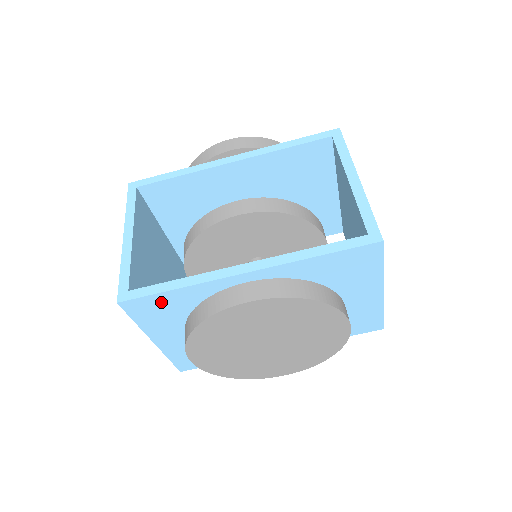
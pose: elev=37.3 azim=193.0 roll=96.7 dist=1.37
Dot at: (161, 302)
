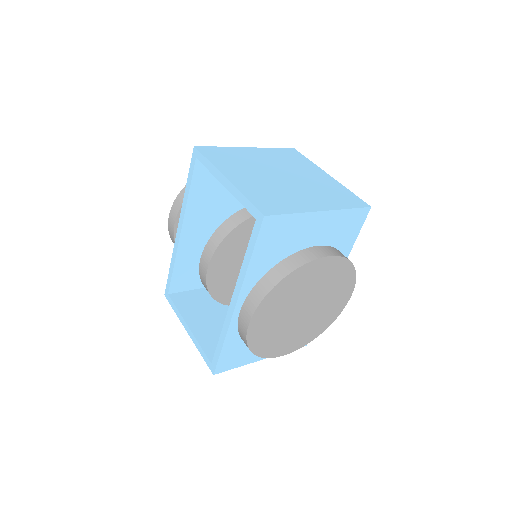
Dot at: (229, 353)
